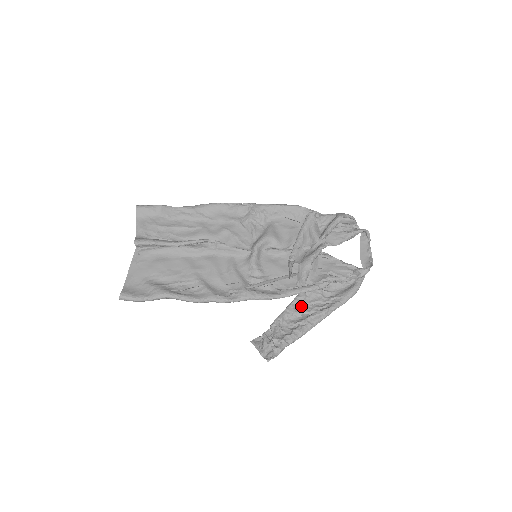
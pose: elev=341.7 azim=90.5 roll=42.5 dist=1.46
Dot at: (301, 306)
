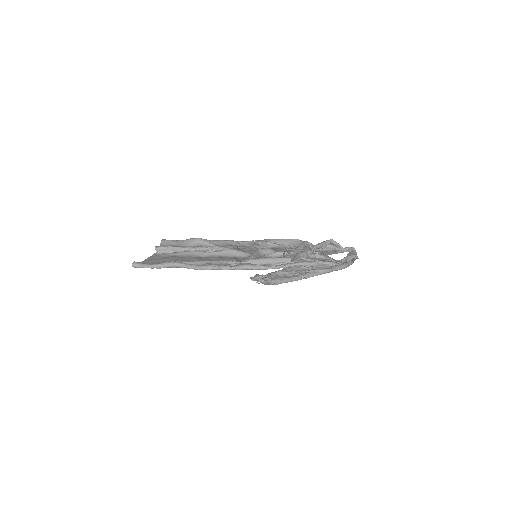
Dot at: (293, 271)
